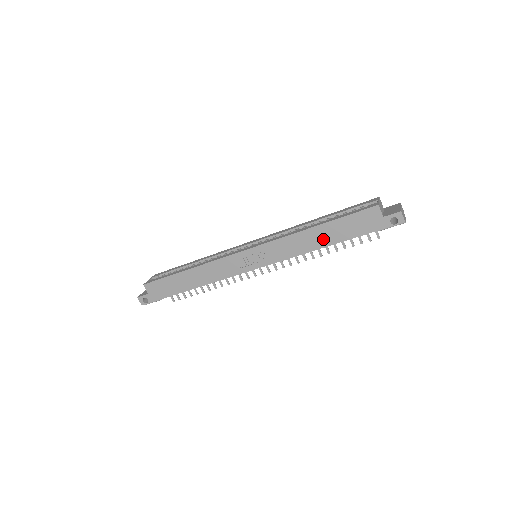
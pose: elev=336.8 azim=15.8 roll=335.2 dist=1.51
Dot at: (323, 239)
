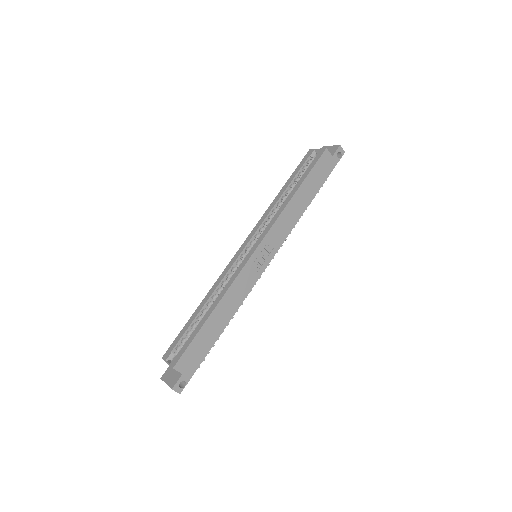
Dot at: (305, 200)
